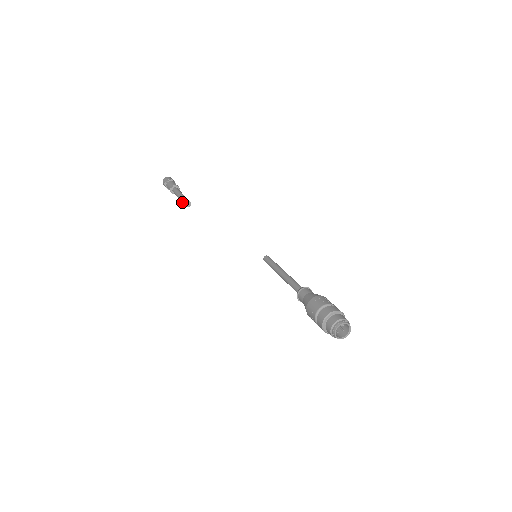
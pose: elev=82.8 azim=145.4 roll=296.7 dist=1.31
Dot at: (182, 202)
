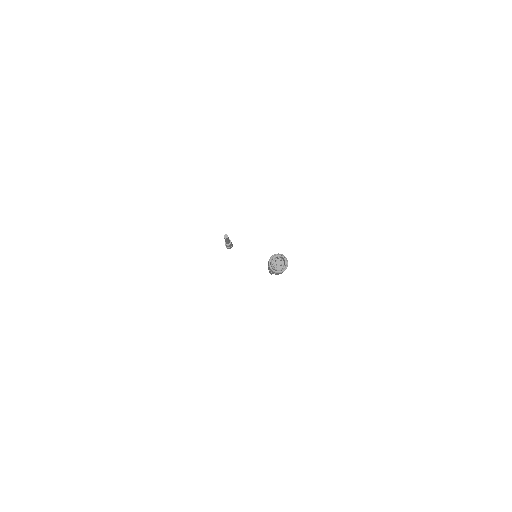
Dot at: (224, 238)
